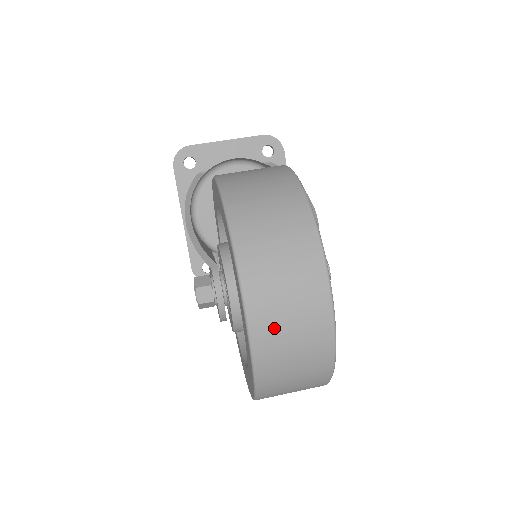
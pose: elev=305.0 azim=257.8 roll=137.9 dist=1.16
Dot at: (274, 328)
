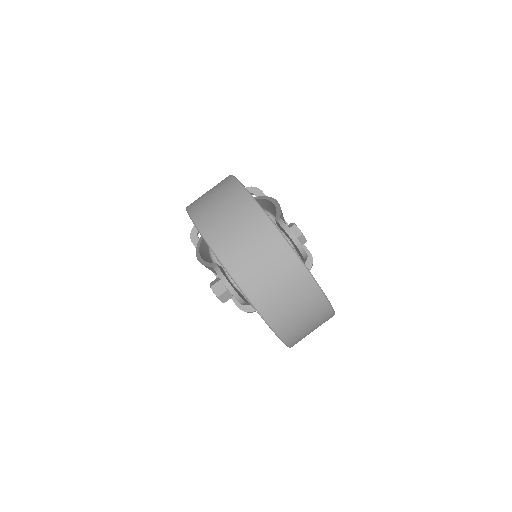
Dot at: (243, 261)
